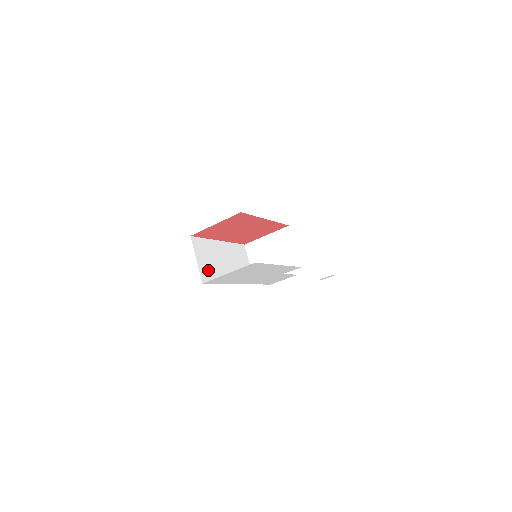
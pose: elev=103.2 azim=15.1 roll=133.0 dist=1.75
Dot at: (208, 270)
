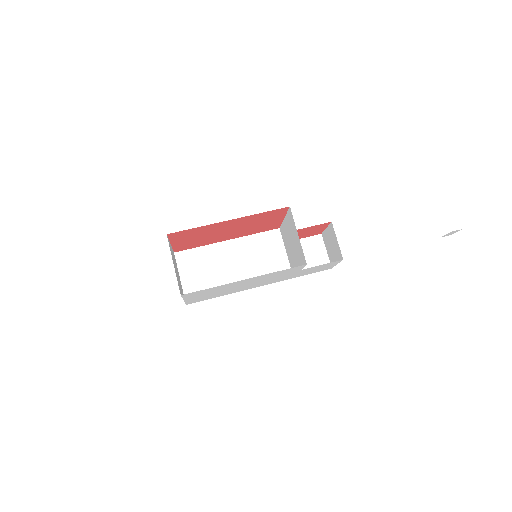
Dot at: (199, 285)
